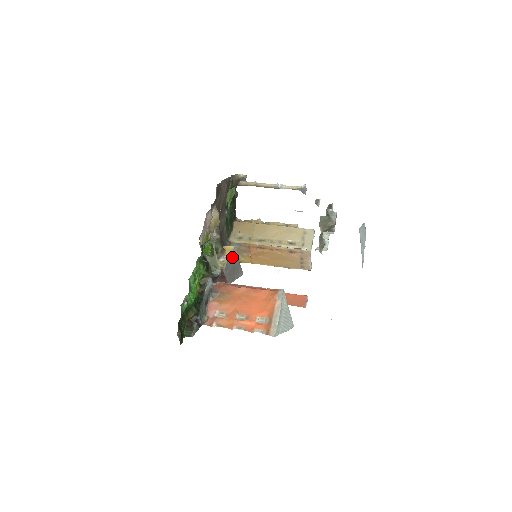
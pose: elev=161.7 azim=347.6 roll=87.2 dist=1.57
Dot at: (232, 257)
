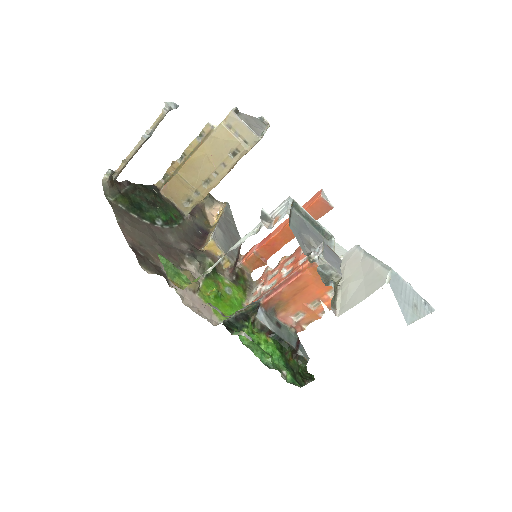
Dot at: (221, 242)
